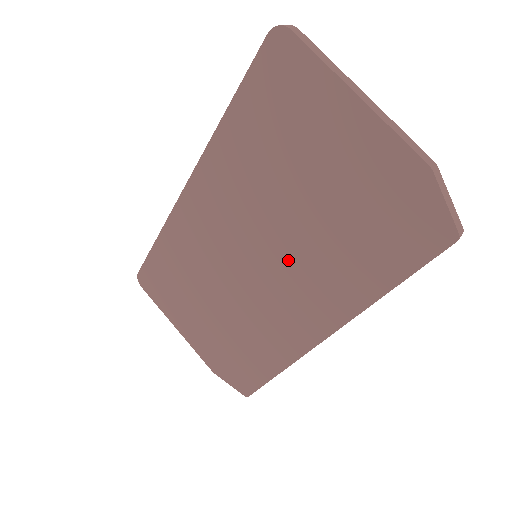
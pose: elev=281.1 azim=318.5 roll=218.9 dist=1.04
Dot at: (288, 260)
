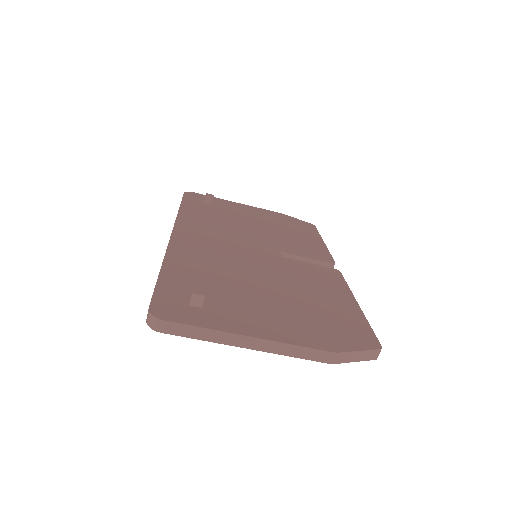
Dot at: occluded
